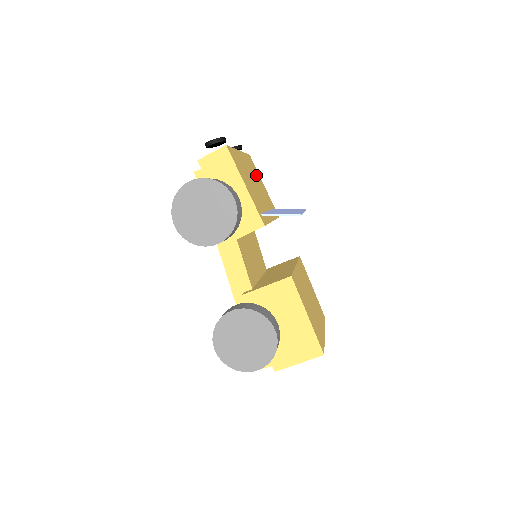
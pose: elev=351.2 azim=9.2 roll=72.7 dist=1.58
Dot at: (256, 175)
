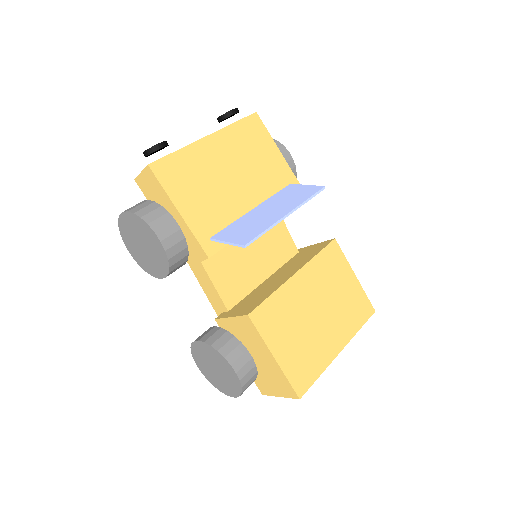
Dot at: (255, 148)
